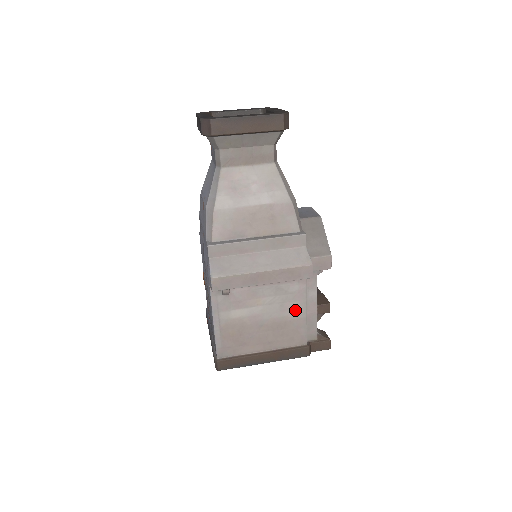
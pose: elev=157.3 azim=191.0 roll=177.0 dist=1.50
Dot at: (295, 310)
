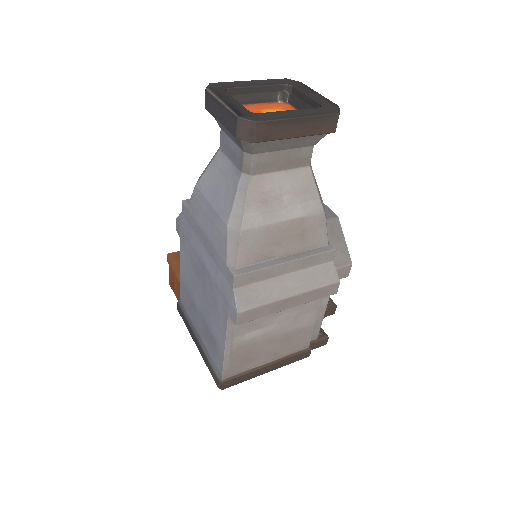
Dot at: (307, 320)
